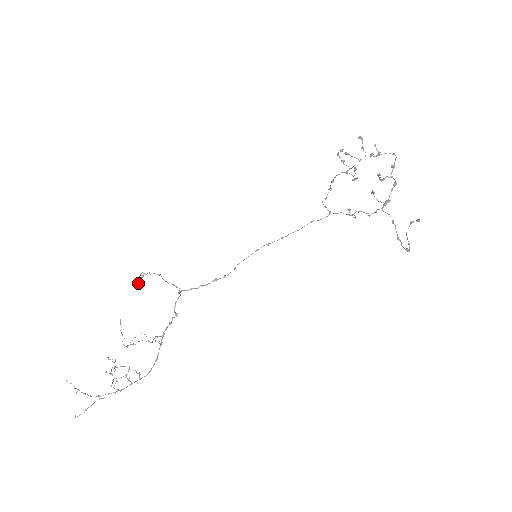
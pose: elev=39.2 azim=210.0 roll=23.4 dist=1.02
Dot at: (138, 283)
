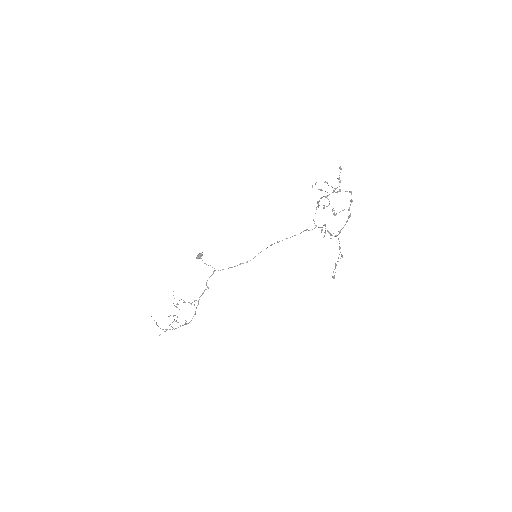
Dot at: (198, 258)
